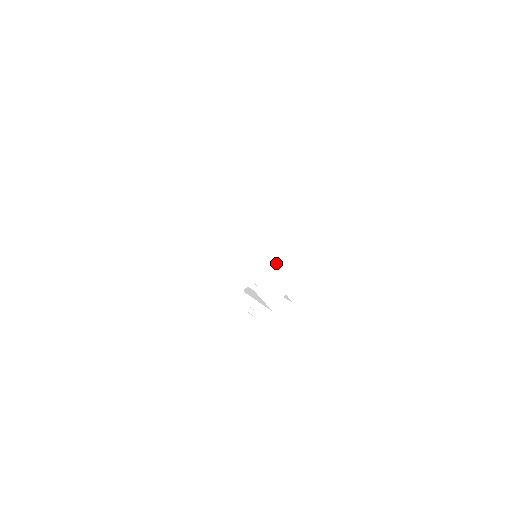
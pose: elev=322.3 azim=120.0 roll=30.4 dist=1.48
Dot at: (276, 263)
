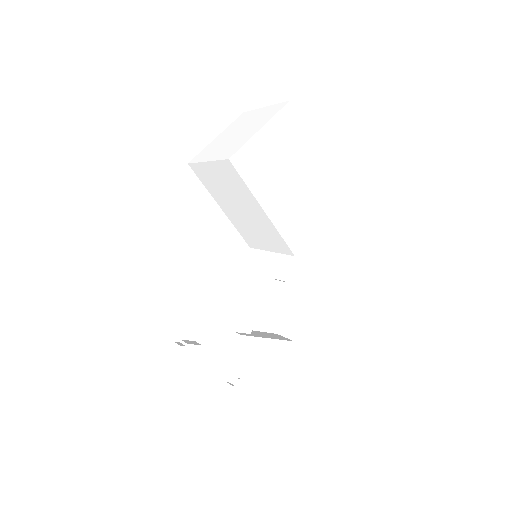
Dot at: (291, 233)
